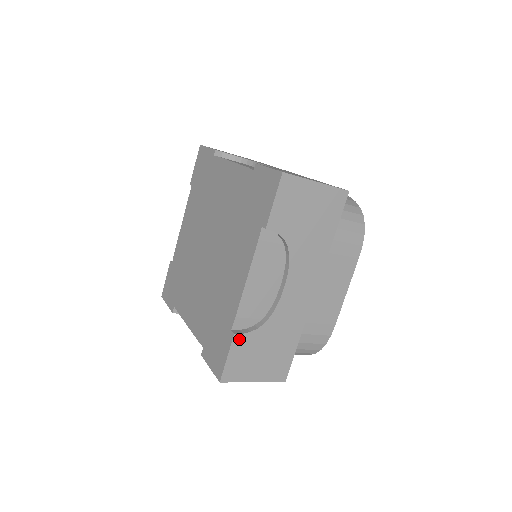
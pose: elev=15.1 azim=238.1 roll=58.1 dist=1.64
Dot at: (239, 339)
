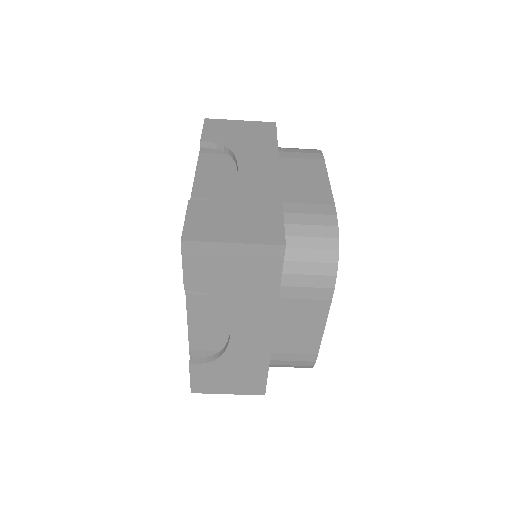
Dot at: (196, 367)
